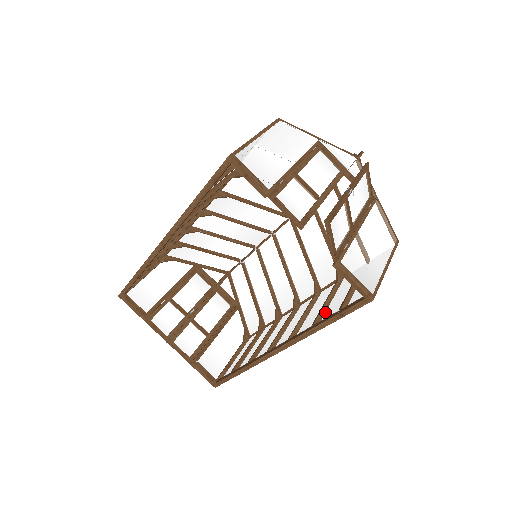
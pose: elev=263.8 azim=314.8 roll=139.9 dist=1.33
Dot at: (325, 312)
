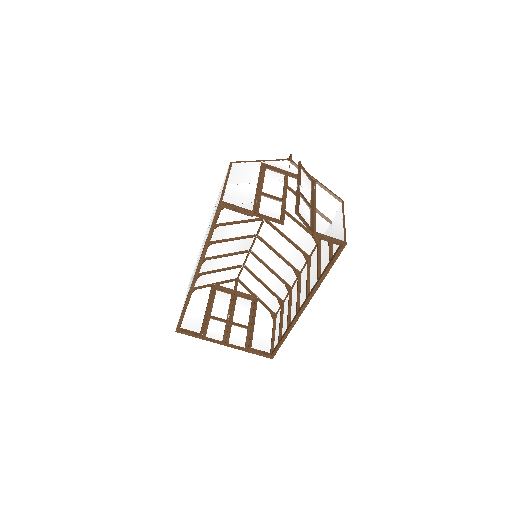
Dot at: (321, 268)
